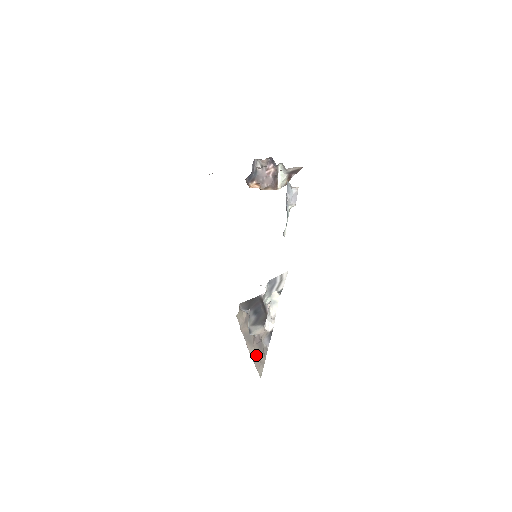
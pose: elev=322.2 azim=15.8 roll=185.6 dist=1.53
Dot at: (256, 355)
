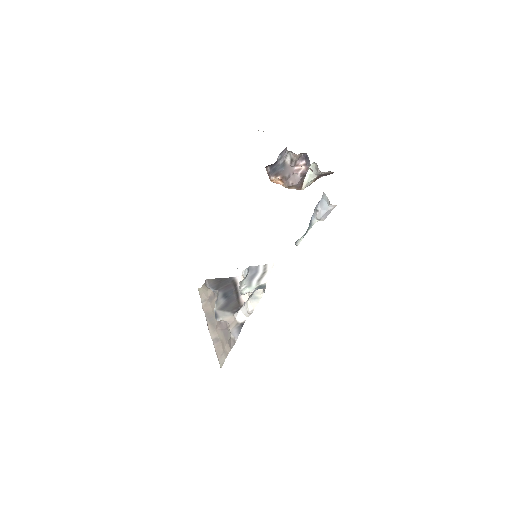
Dot at: (219, 341)
